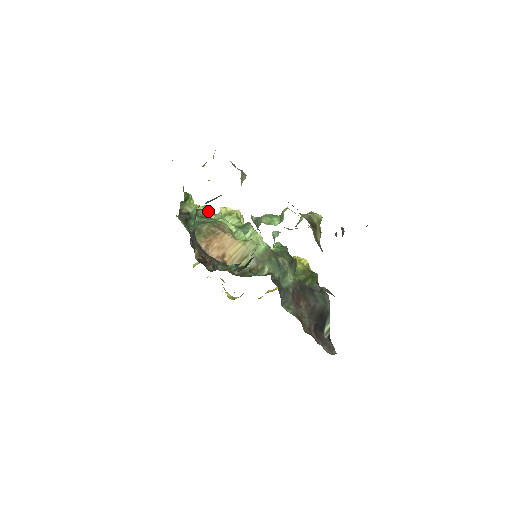
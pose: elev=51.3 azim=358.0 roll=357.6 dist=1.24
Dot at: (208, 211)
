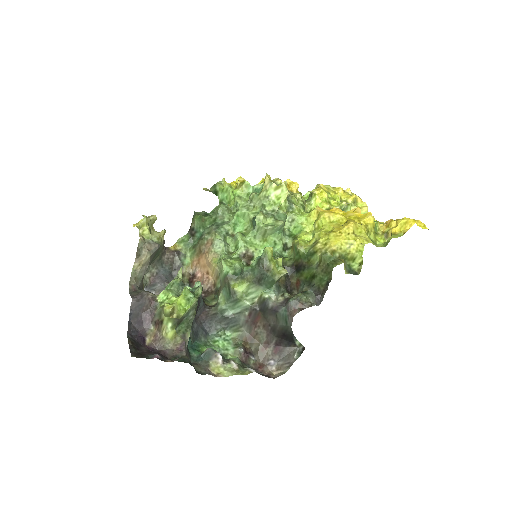
Dot at: (235, 199)
